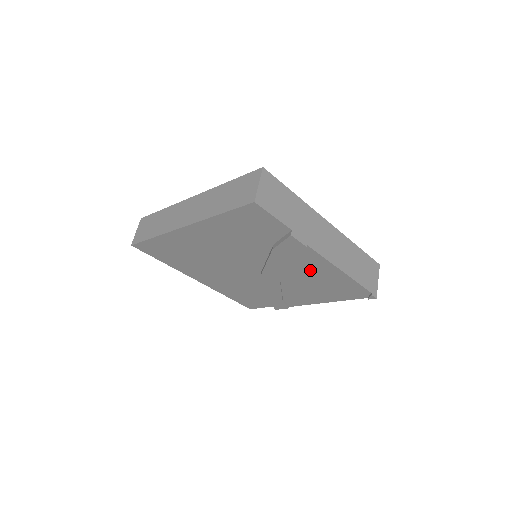
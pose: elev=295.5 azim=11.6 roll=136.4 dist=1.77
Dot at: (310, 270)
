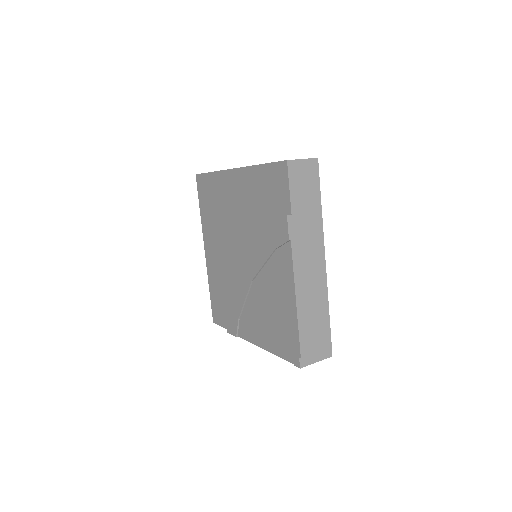
Dot at: (276, 283)
